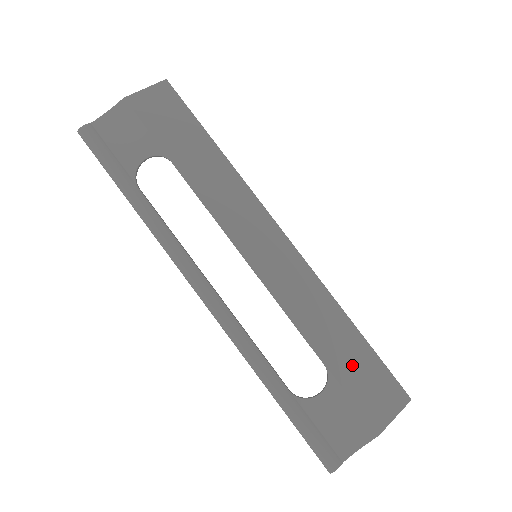
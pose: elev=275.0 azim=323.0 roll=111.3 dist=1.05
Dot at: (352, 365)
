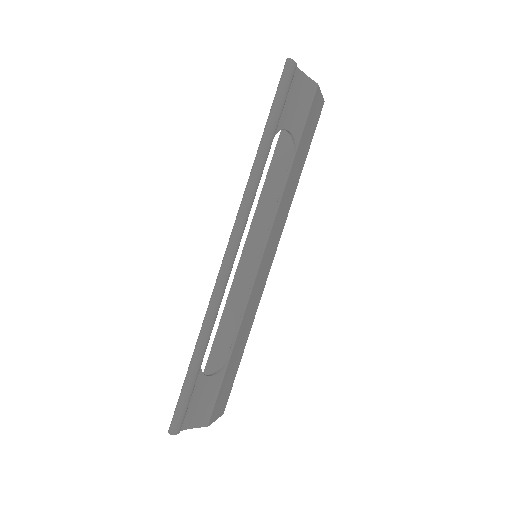
Dot at: (231, 371)
